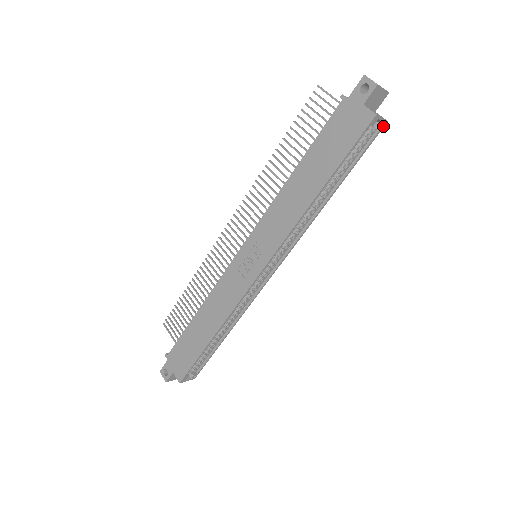
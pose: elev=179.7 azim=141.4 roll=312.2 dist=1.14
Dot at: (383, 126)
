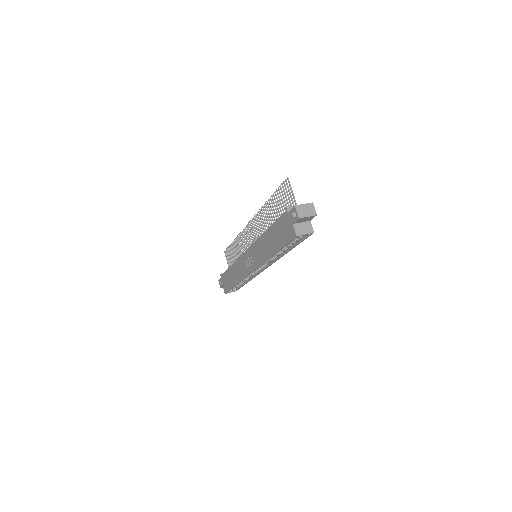
Dot at: (311, 234)
